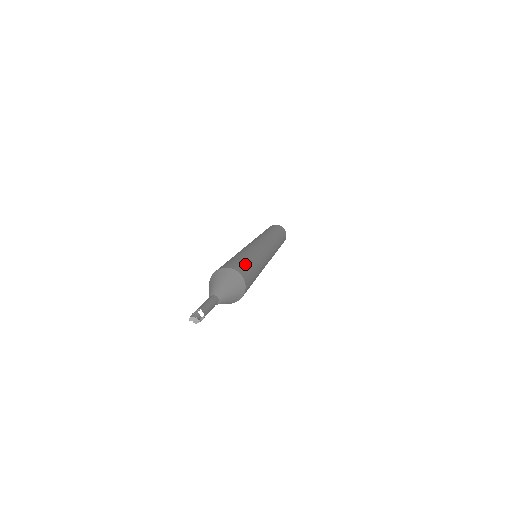
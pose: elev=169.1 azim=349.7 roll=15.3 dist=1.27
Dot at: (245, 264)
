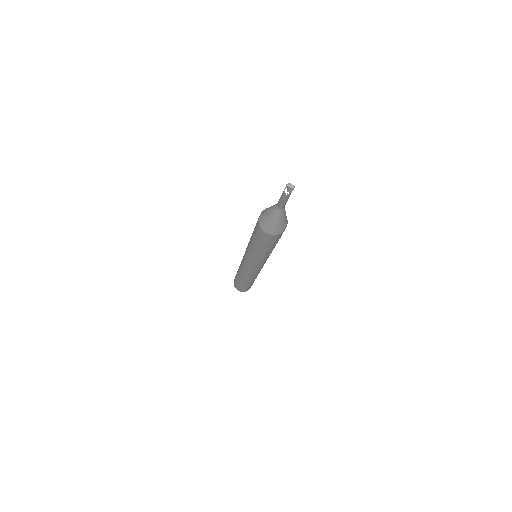
Dot at: occluded
